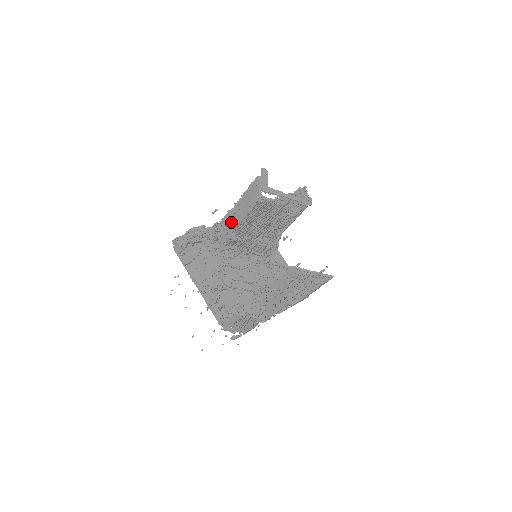
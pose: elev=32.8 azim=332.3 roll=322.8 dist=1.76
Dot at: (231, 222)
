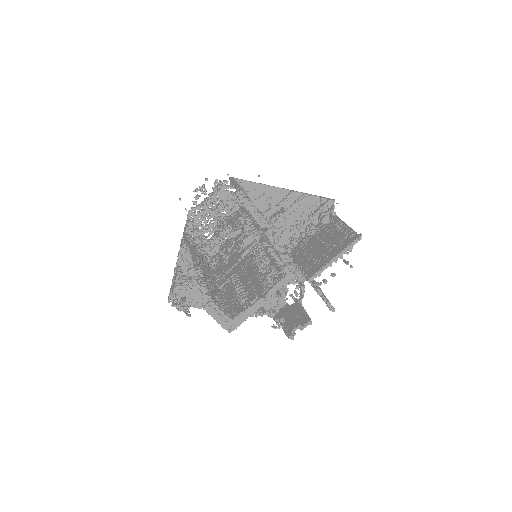
Dot at: occluded
